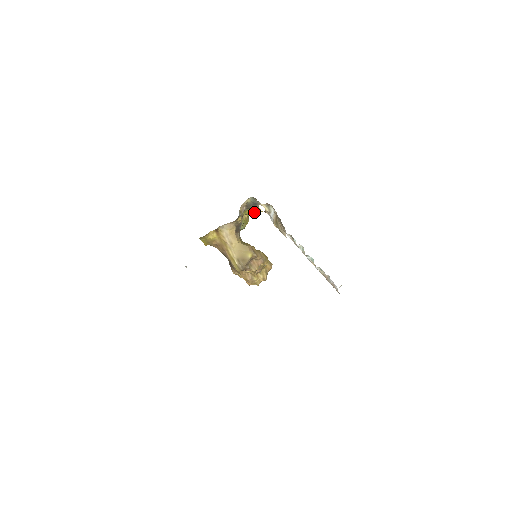
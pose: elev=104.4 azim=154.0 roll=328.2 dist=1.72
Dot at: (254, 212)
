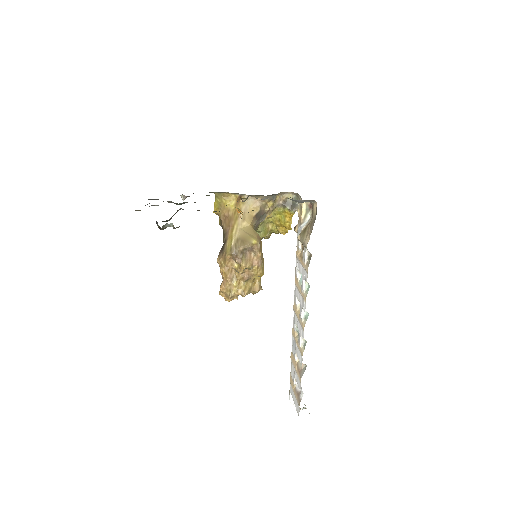
Dot at: (284, 220)
